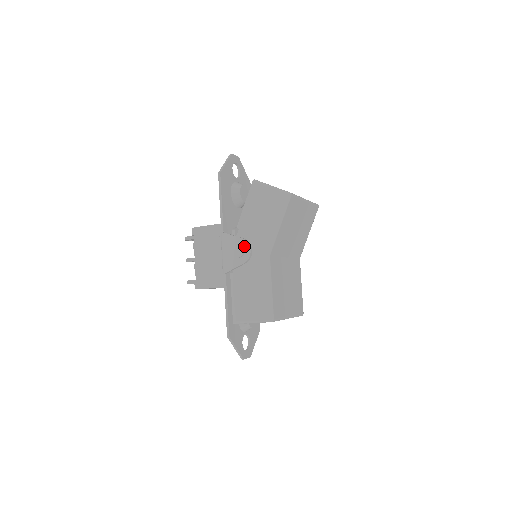
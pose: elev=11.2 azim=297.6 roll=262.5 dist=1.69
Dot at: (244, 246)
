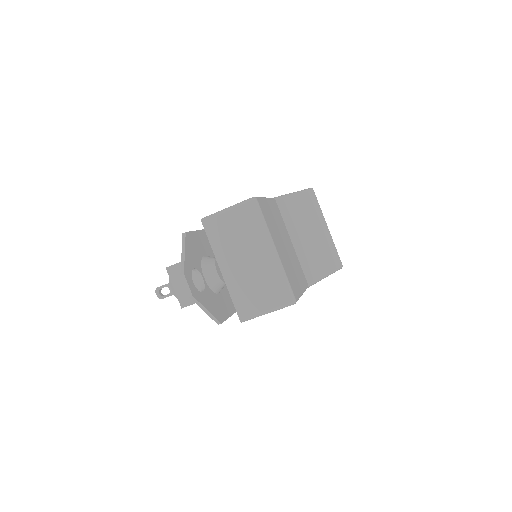
Dot at: occluded
